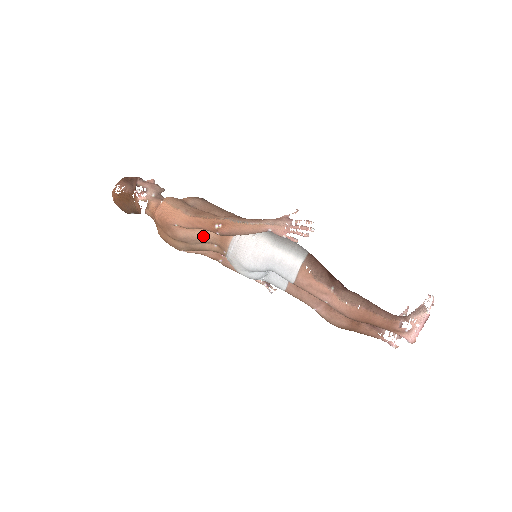
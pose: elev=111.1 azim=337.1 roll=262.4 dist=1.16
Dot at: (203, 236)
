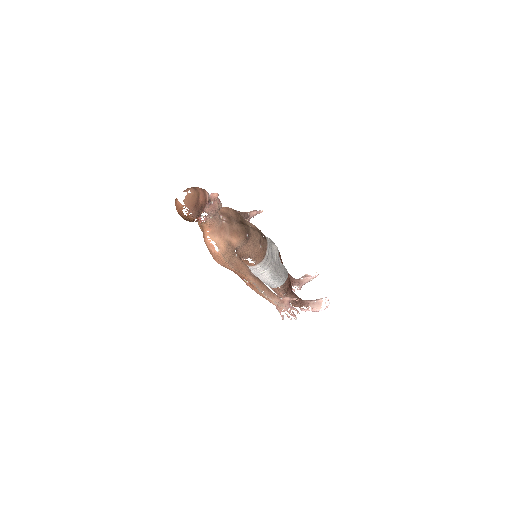
Dot at: occluded
